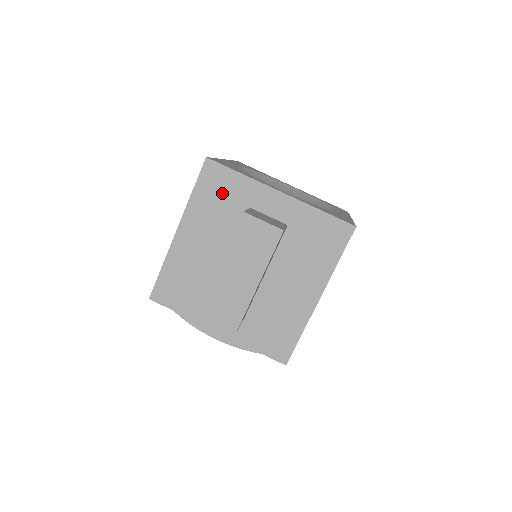
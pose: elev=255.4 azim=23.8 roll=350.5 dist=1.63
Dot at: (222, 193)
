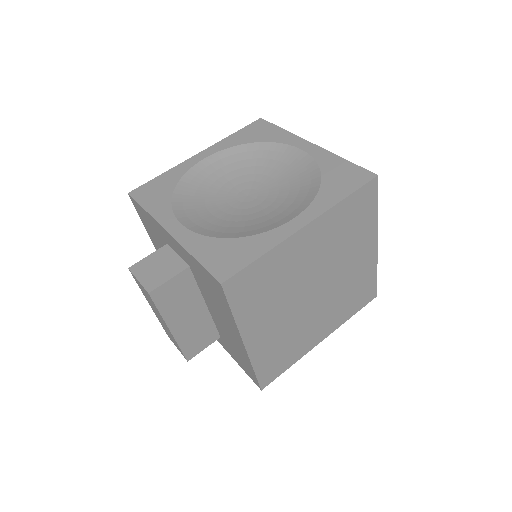
Dot at: (151, 226)
